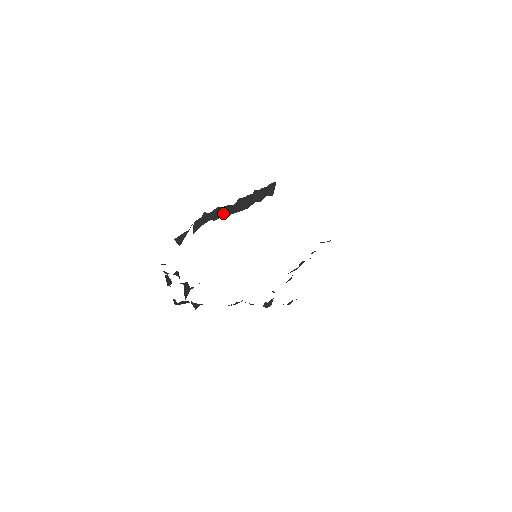
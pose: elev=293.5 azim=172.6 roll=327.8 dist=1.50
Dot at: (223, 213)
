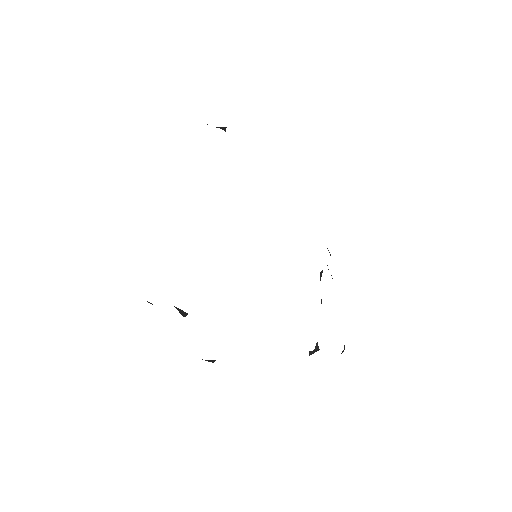
Dot at: occluded
